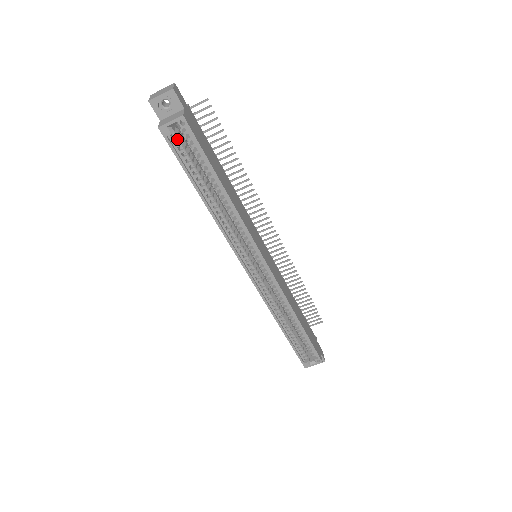
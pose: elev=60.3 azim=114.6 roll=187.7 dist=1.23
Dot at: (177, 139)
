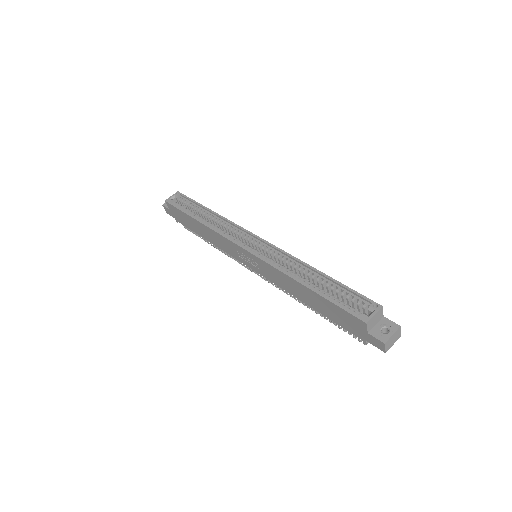
Dot at: (177, 204)
